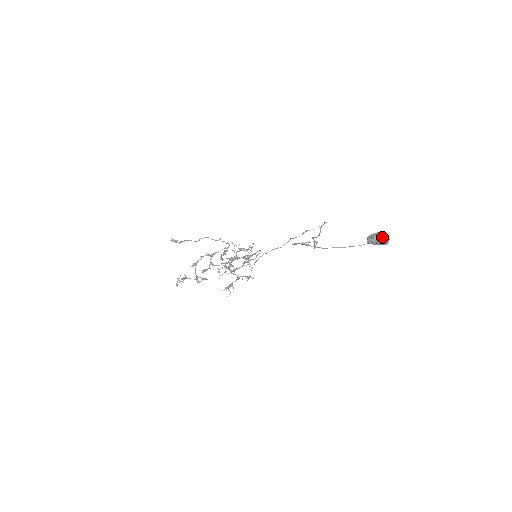
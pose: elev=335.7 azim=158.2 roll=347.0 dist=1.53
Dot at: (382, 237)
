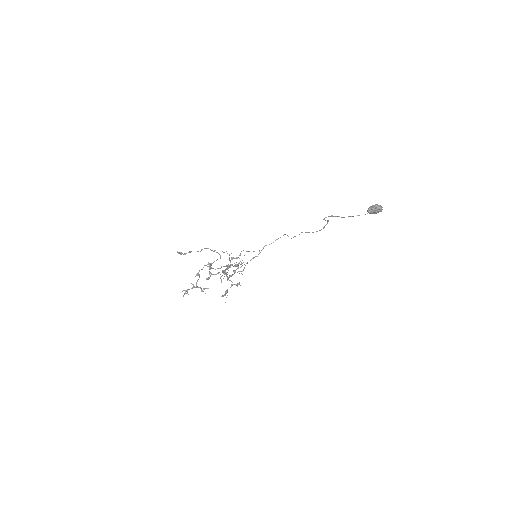
Dot at: (380, 205)
